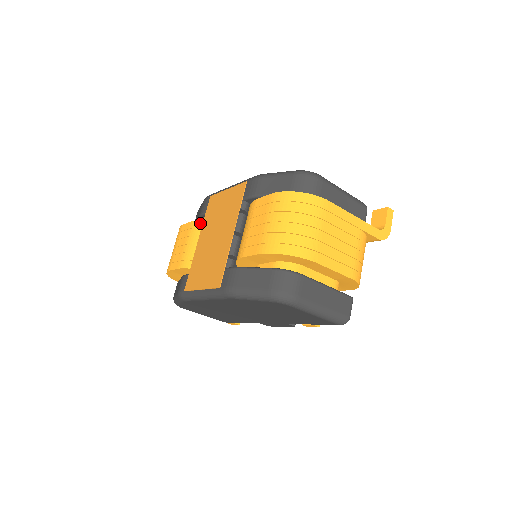
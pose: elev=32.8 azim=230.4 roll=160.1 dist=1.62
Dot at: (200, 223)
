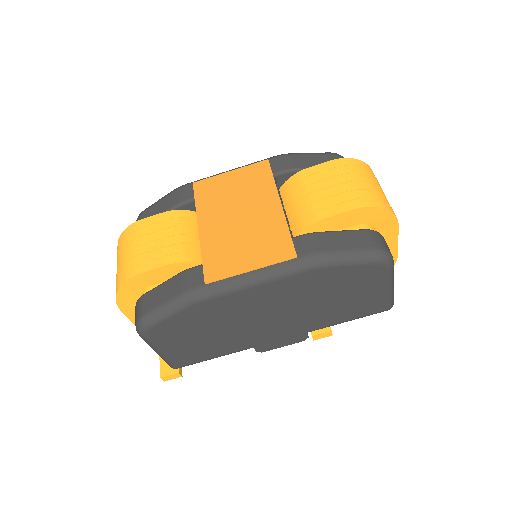
Dot at: (183, 212)
